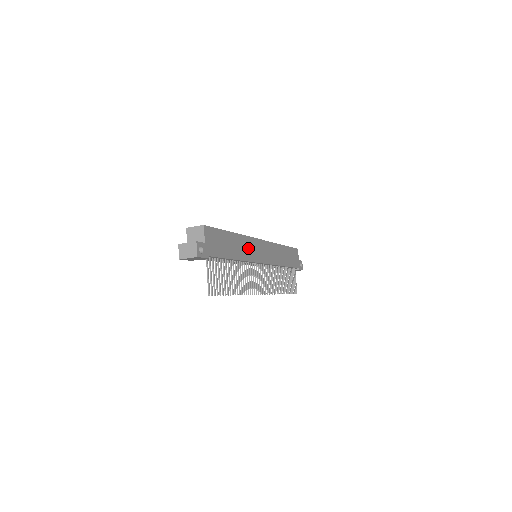
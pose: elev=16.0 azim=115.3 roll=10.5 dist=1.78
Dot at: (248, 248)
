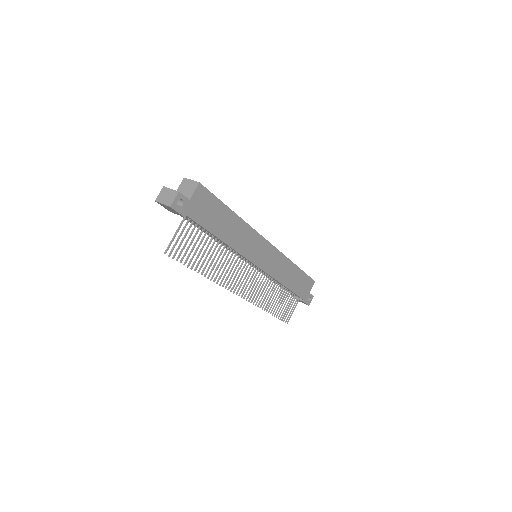
Dot at: (247, 240)
